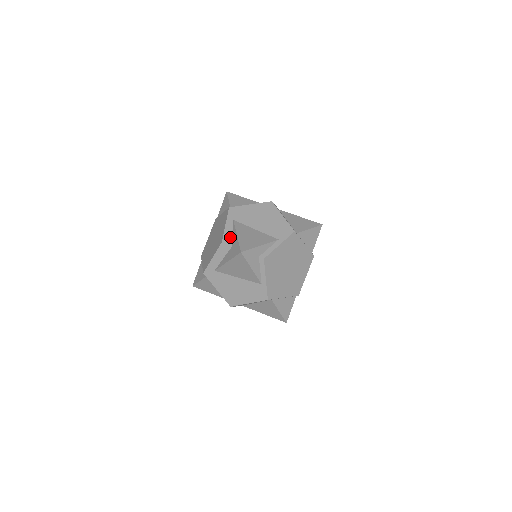
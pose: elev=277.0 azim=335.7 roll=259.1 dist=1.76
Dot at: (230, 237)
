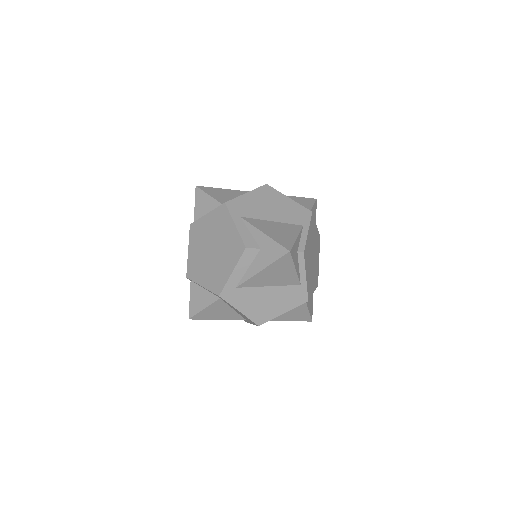
Dot at: (251, 238)
